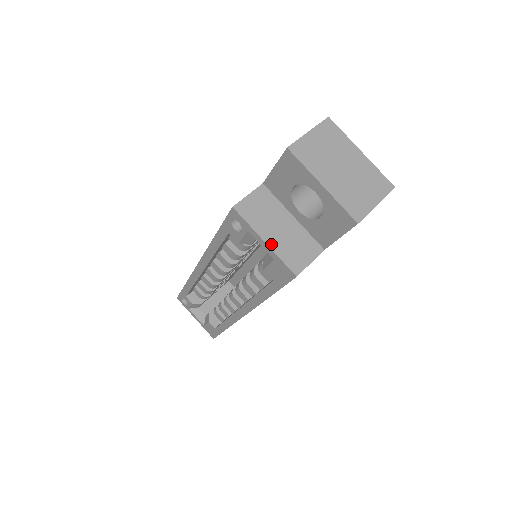
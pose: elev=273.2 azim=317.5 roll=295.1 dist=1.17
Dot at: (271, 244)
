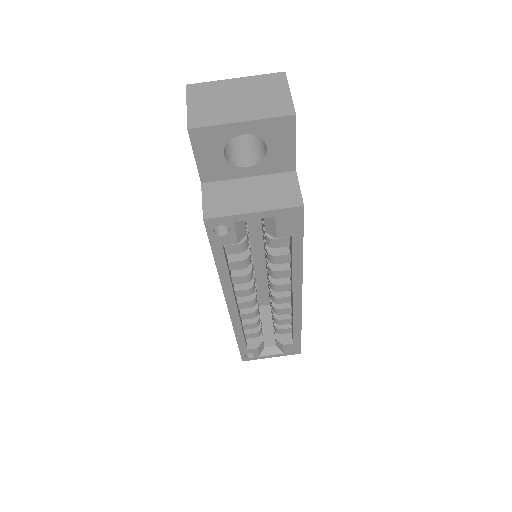
Dot at: (260, 209)
